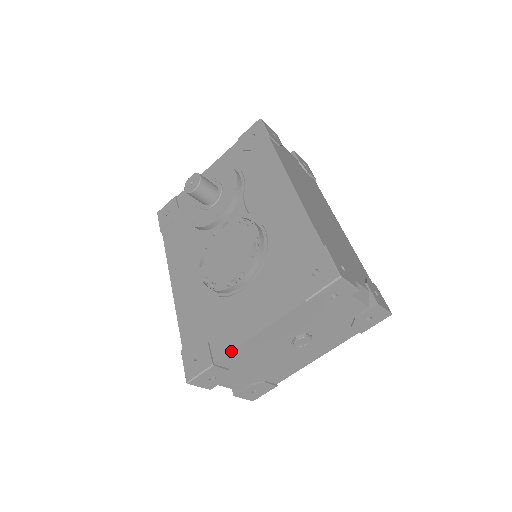
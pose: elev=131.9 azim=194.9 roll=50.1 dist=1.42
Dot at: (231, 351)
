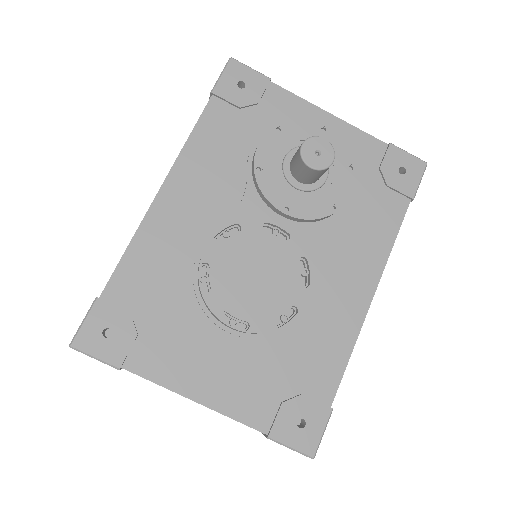
Dot at: (152, 381)
